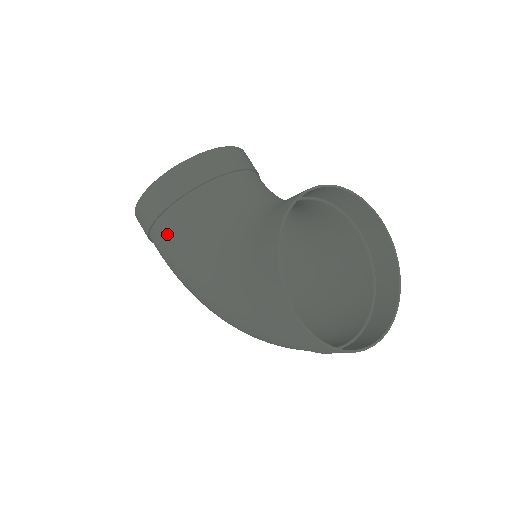
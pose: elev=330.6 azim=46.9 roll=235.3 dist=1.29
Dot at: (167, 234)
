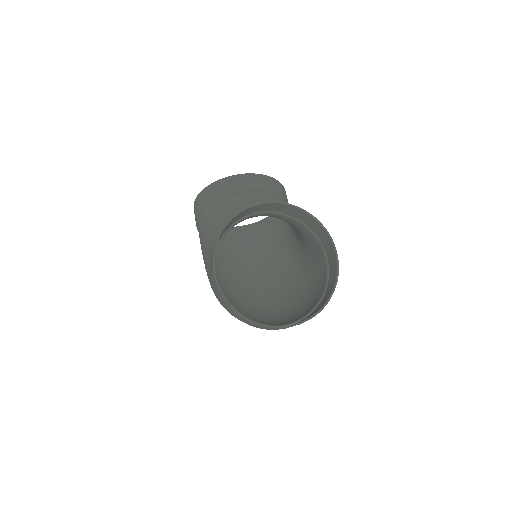
Dot at: (200, 228)
